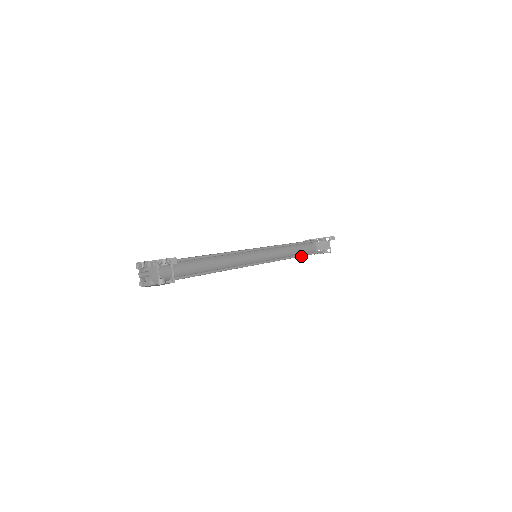
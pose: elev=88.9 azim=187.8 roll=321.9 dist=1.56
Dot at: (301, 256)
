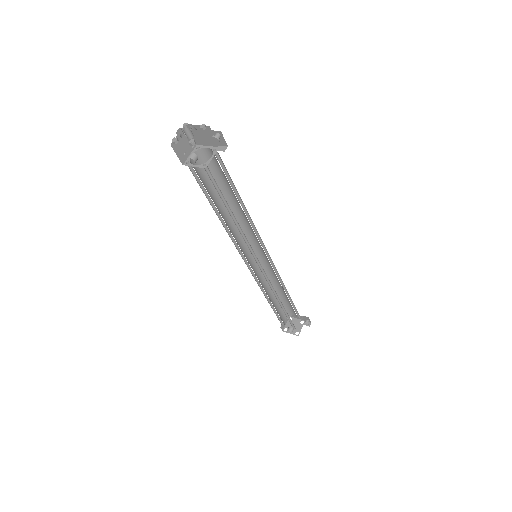
Dot at: (281, 306)
